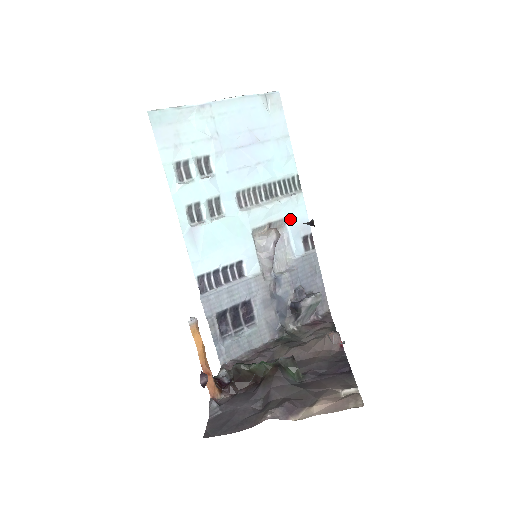
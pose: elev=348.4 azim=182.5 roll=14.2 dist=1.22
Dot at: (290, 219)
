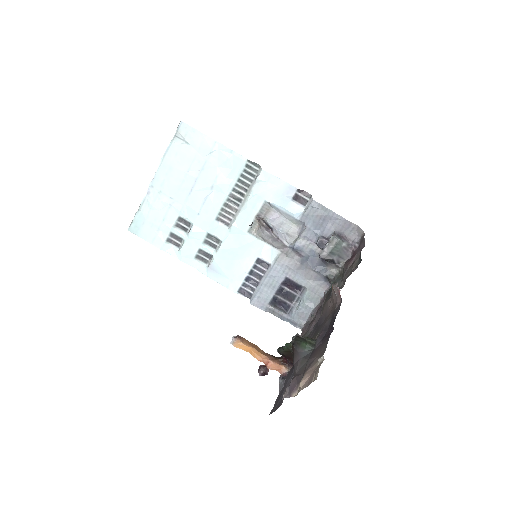
Dot at: (270, 197)
